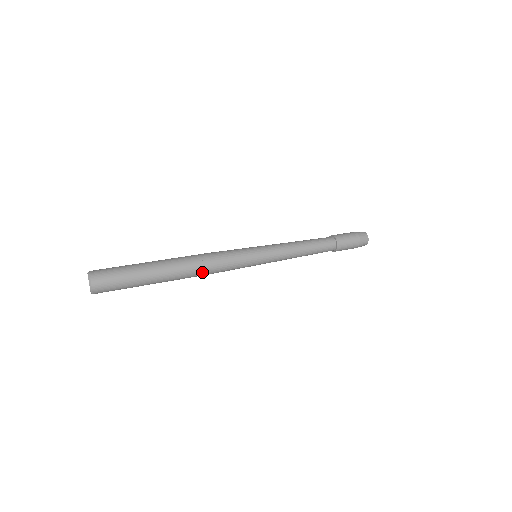
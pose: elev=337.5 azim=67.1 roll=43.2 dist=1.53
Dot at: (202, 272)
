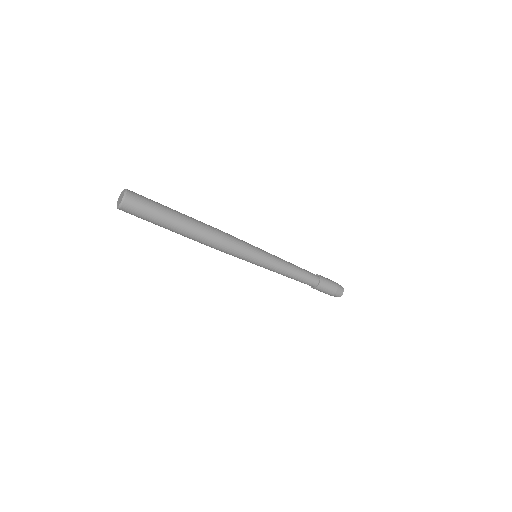
Dot at: (215, 237)
